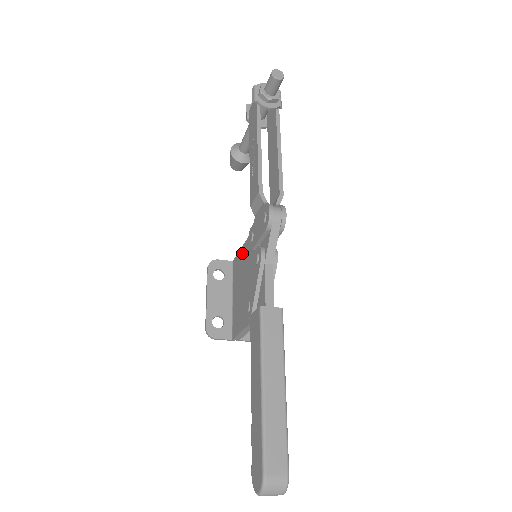
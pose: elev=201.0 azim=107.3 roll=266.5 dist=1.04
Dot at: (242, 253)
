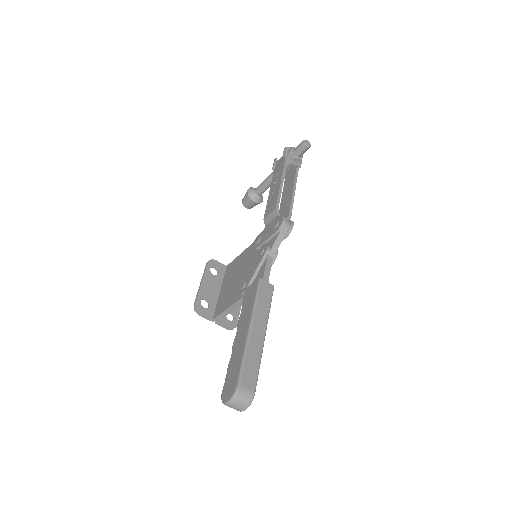
Dot at: (241, 257)
